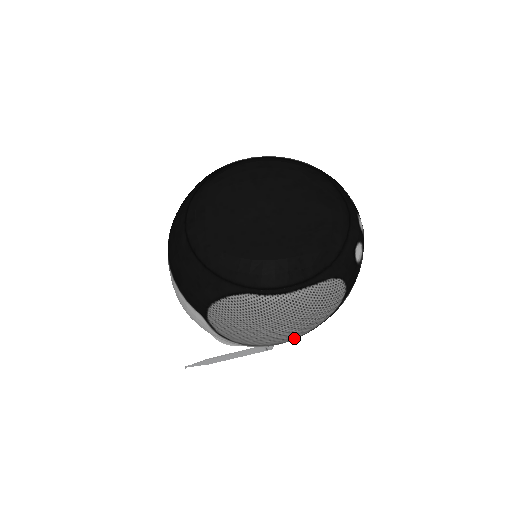
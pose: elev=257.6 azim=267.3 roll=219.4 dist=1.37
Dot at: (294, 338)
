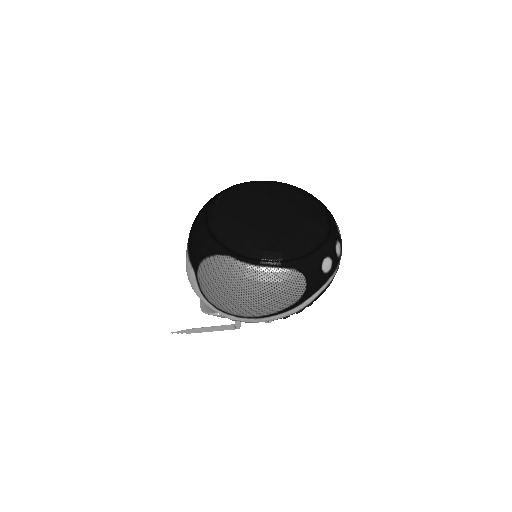
Dot at: (255, 314)
